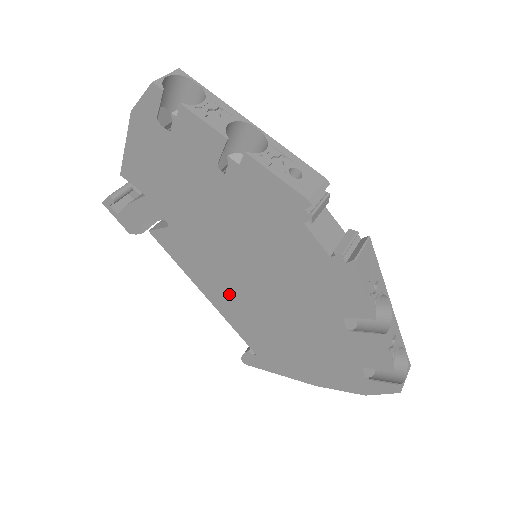
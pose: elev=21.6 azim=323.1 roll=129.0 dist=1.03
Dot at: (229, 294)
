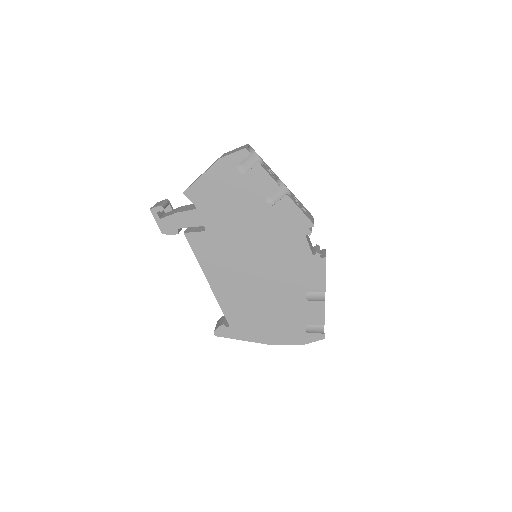
Dot at: (230, 280)
